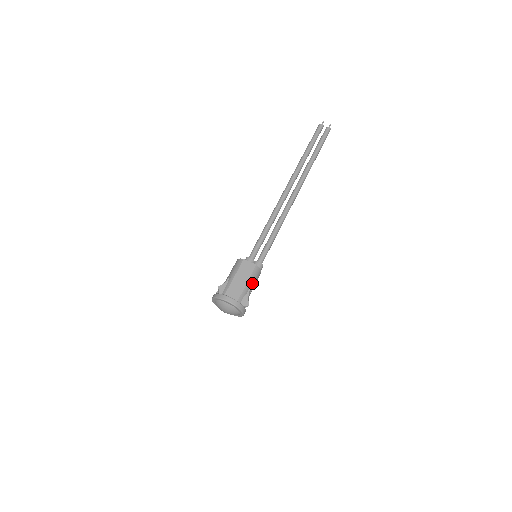
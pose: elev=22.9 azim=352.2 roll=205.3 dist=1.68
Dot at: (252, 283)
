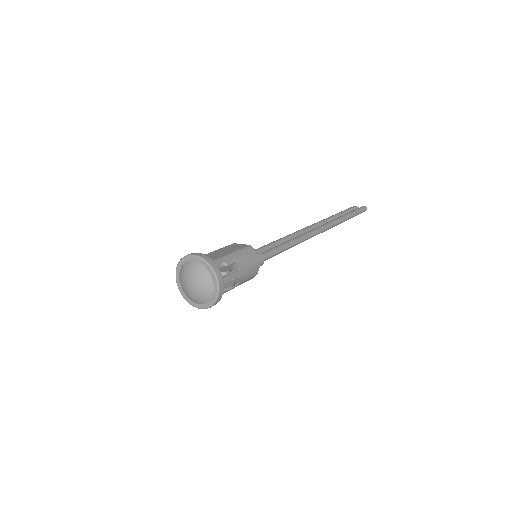
Dot at: (240, 259)
